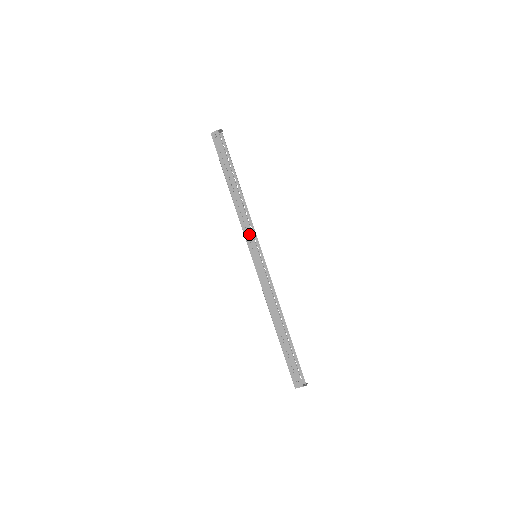
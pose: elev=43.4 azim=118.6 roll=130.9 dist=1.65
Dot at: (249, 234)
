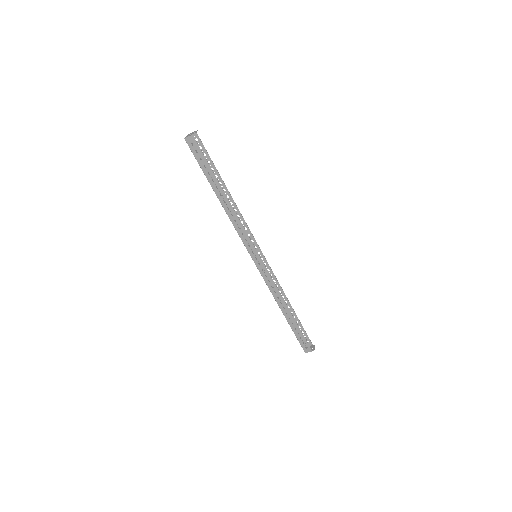
Dot at: occluded
